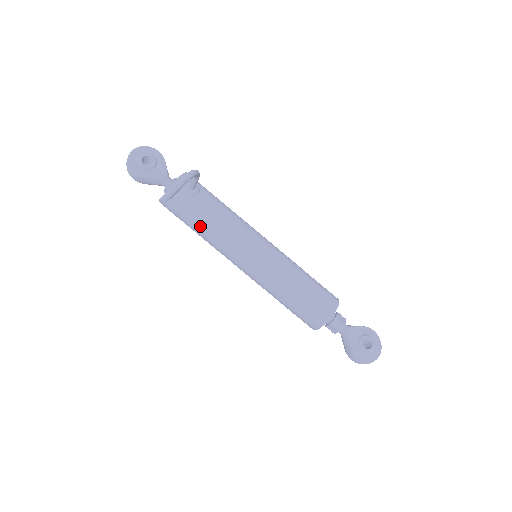
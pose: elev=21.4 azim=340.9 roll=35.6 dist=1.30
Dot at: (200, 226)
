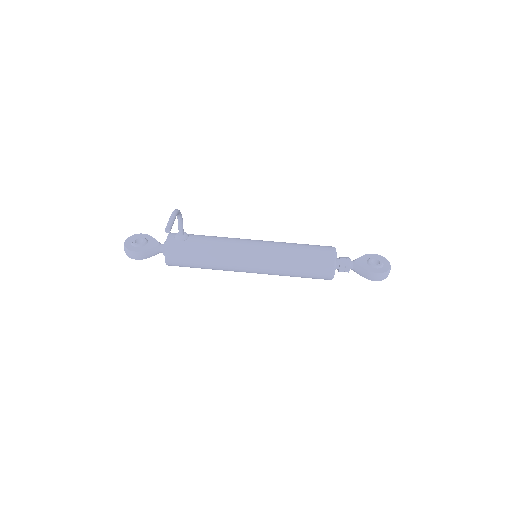
Dot at: (203, 256)
